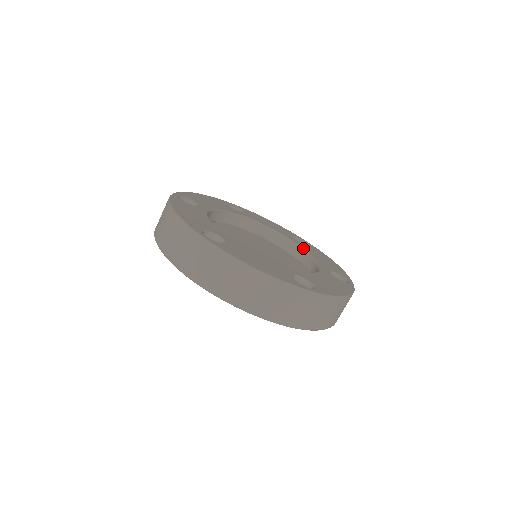
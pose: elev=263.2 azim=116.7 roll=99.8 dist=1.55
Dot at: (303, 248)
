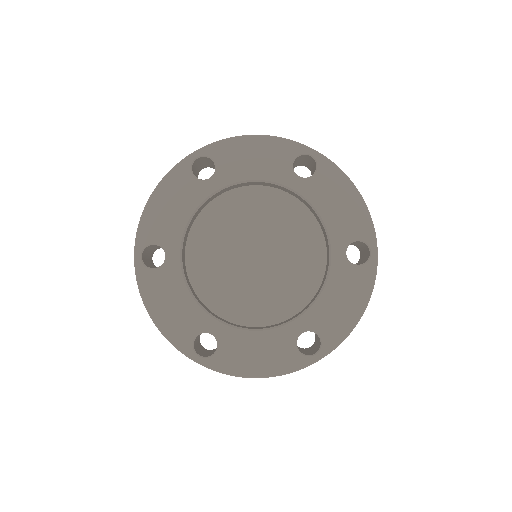
Dot at: (308, 202)
